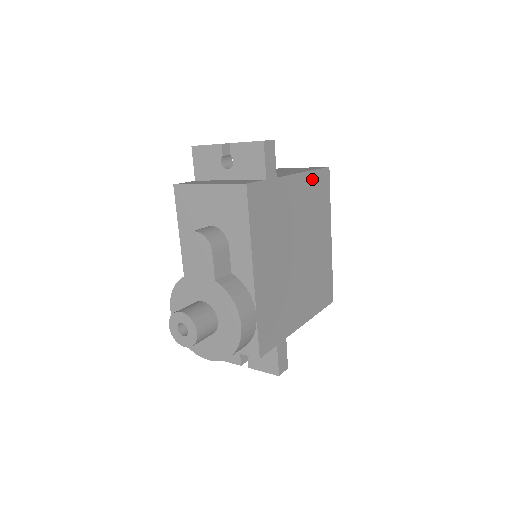
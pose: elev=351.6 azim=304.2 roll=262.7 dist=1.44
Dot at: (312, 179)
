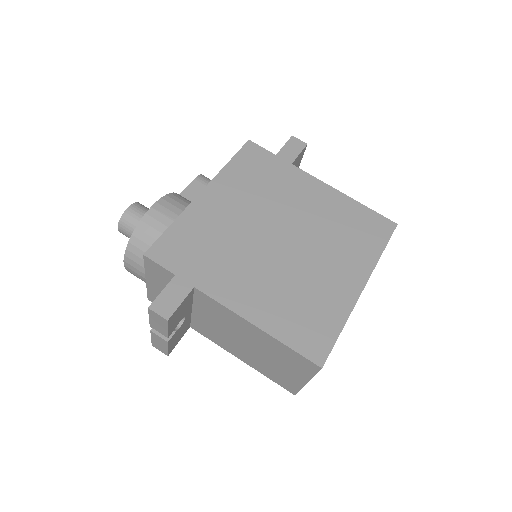
Dot at: (353, 207)
